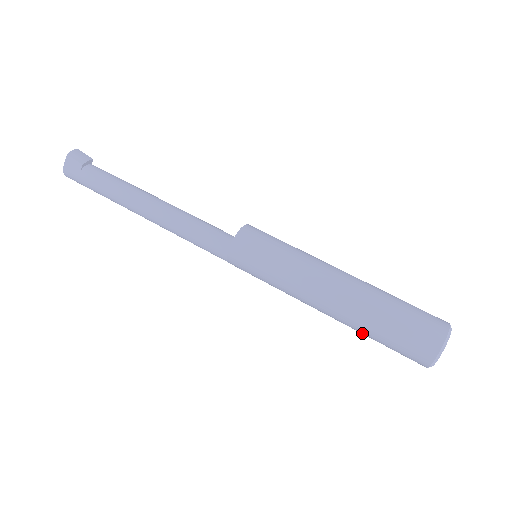
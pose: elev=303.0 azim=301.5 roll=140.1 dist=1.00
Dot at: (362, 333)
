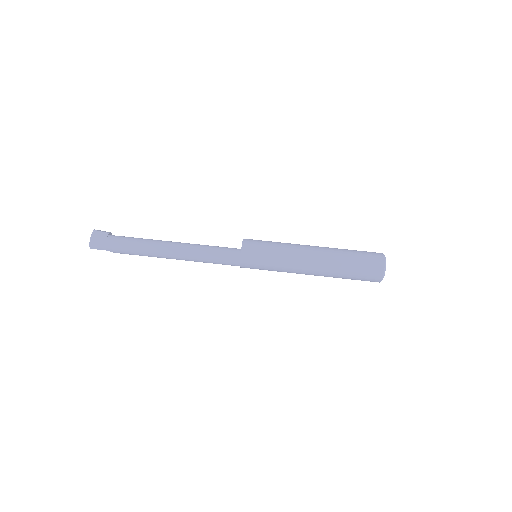
Dot at: (340, 271)
